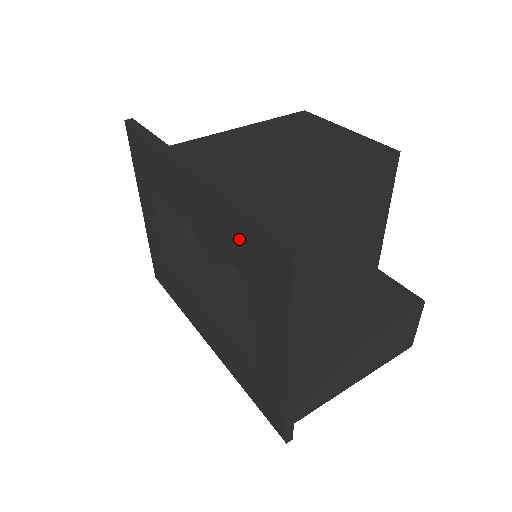
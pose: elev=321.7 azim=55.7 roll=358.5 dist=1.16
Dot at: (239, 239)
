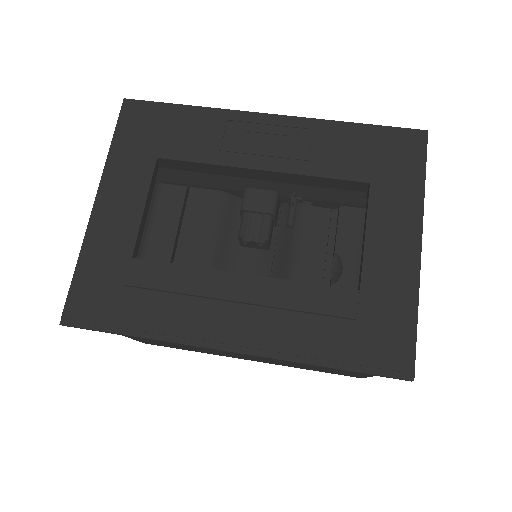
Dot at: (354, 147)
